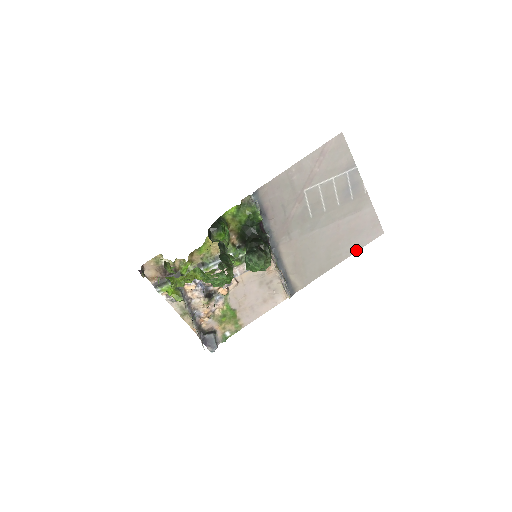
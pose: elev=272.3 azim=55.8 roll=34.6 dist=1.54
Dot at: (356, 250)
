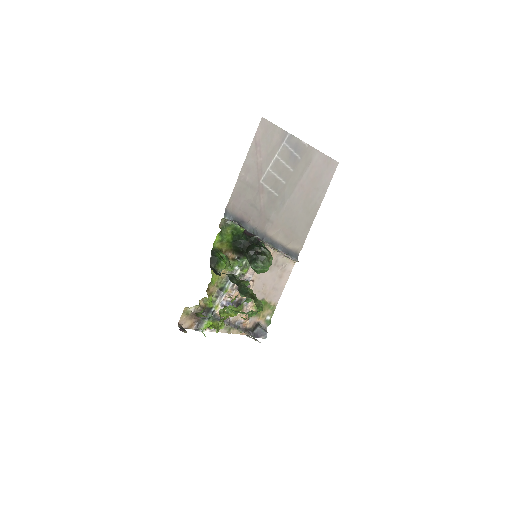
Dot at: (325, 191)
